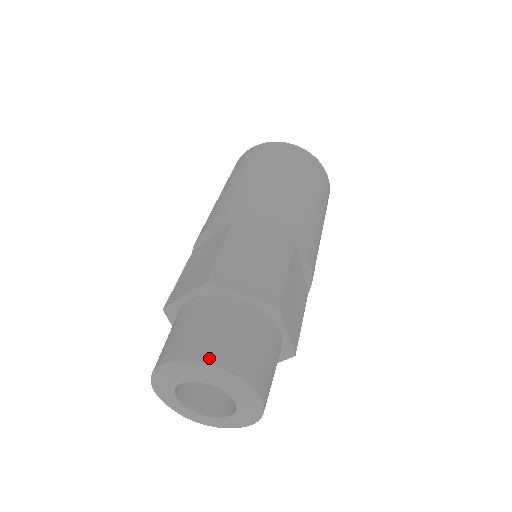
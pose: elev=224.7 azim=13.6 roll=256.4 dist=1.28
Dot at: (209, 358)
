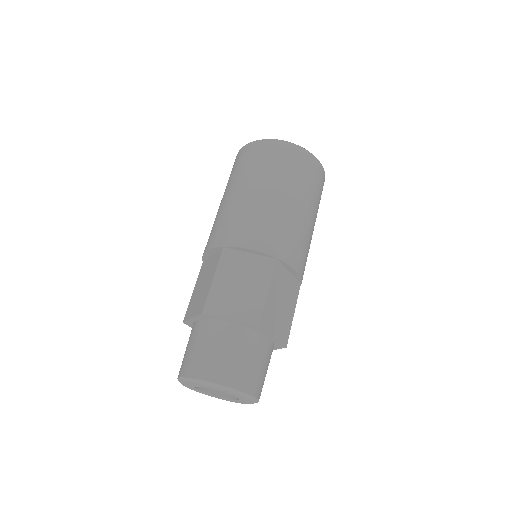
Dot at: (250, 390)
